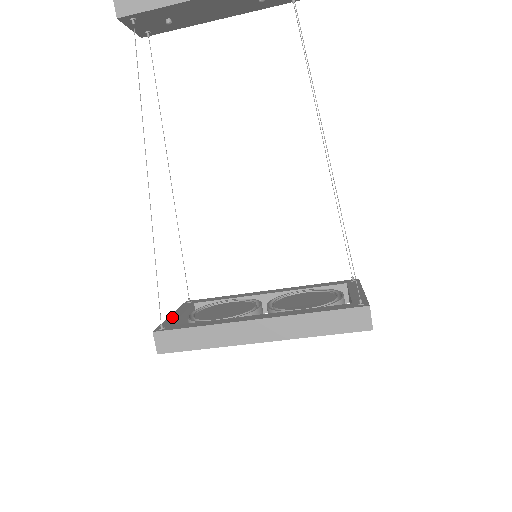
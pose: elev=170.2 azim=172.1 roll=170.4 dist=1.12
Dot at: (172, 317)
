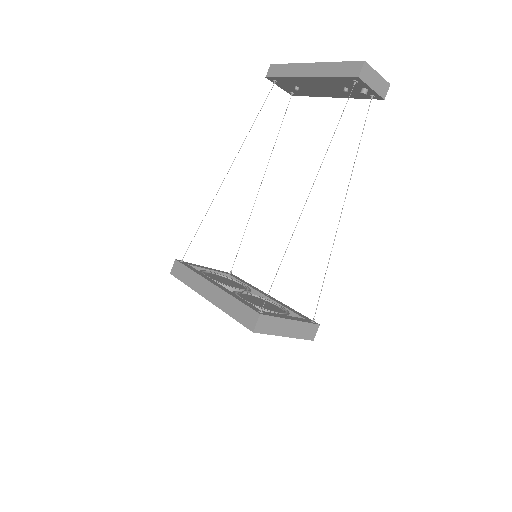
Dot at: (201, 266)
